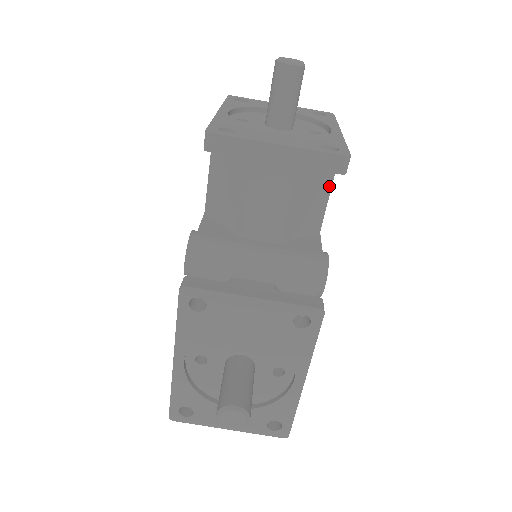
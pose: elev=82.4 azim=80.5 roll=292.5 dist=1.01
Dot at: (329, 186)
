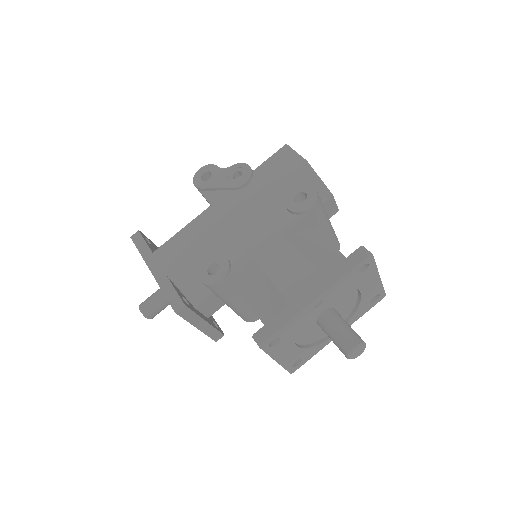
Dot at: occluded
